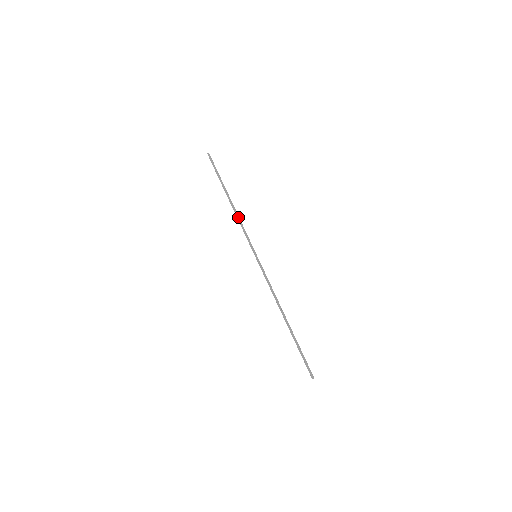
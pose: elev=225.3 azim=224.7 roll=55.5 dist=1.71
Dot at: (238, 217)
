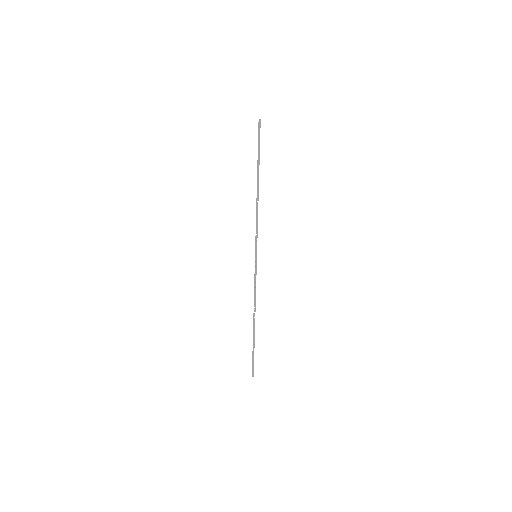
Dot at: occluded
